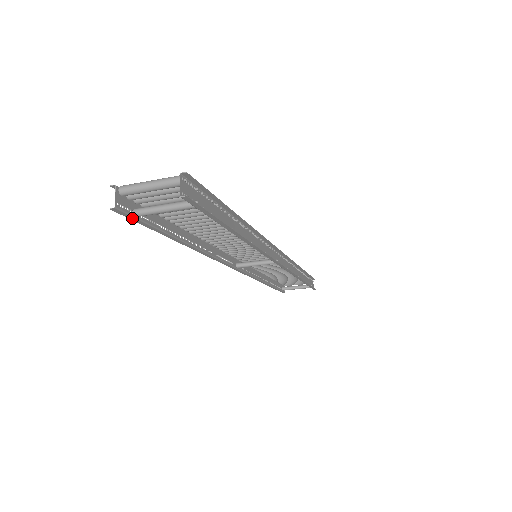
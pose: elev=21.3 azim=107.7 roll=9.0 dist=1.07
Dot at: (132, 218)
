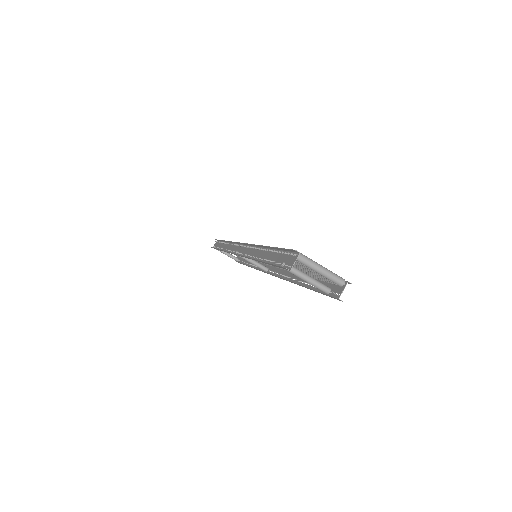
Dot at: (279, 267)
